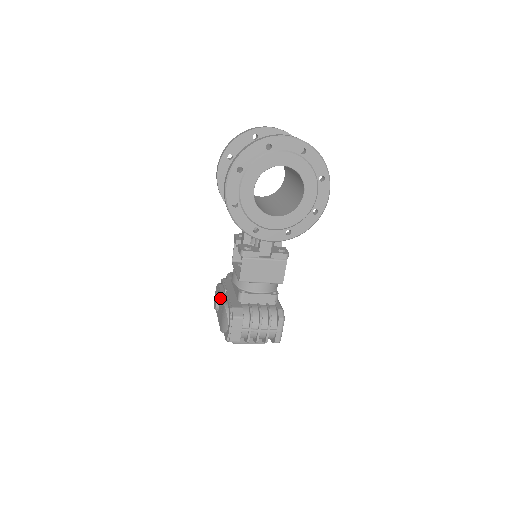
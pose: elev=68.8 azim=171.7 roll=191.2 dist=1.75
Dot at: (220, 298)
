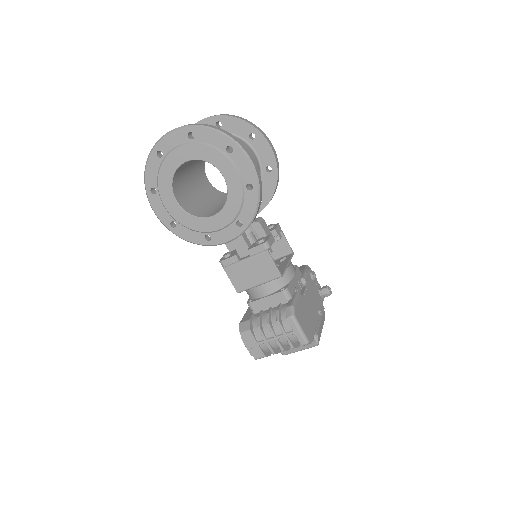
Dot at: occluded
